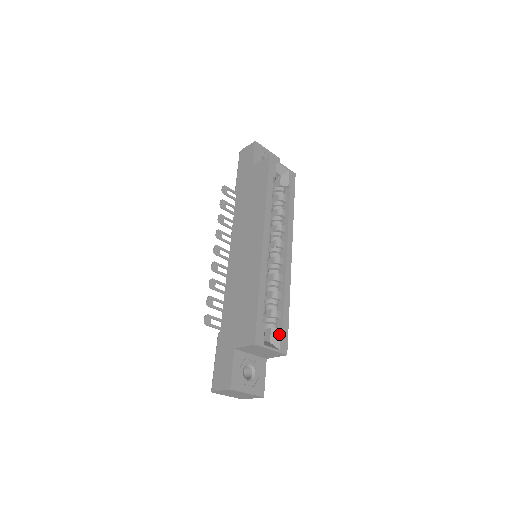
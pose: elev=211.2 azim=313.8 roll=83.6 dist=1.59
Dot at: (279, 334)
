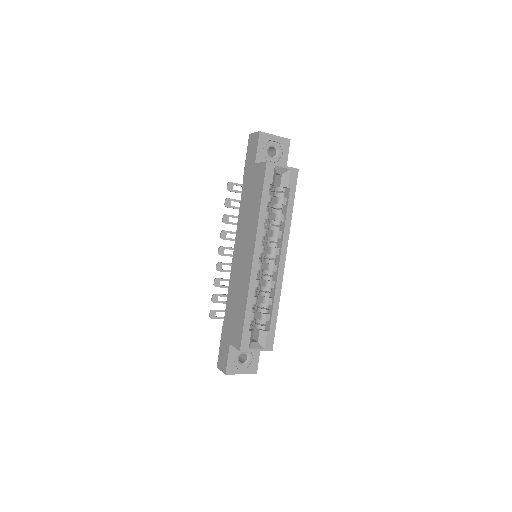
Dot at: (265, 336)
